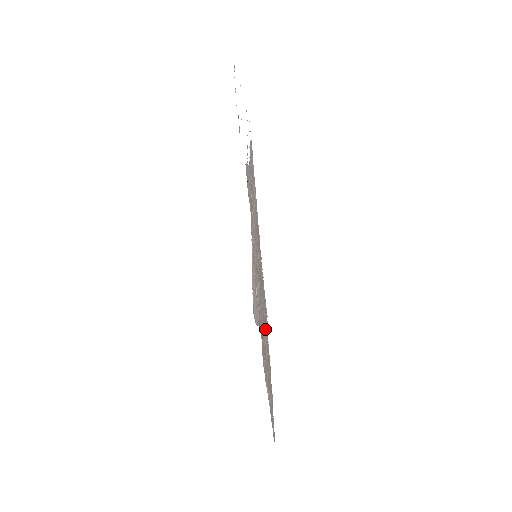
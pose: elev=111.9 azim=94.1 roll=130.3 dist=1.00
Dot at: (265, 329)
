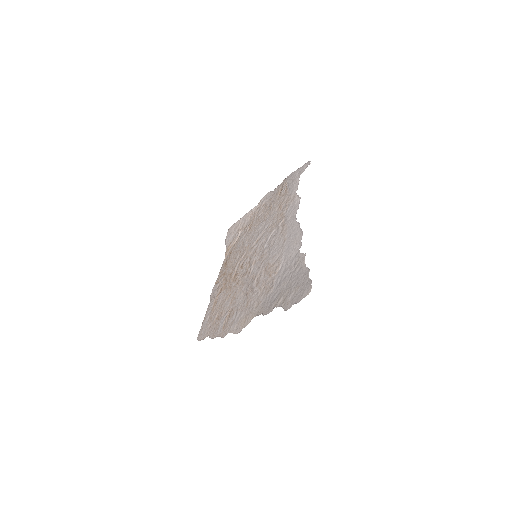
Dot at: (232, 319)
